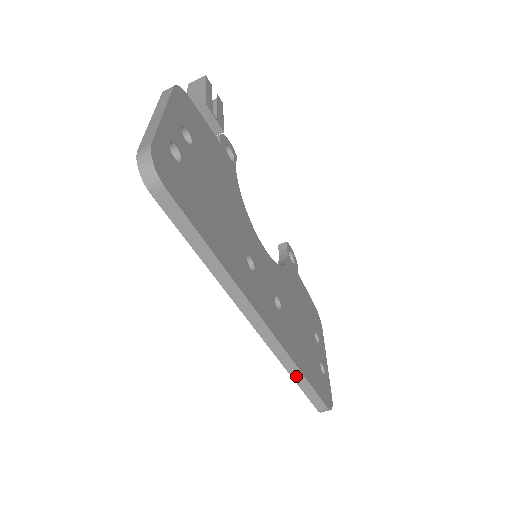
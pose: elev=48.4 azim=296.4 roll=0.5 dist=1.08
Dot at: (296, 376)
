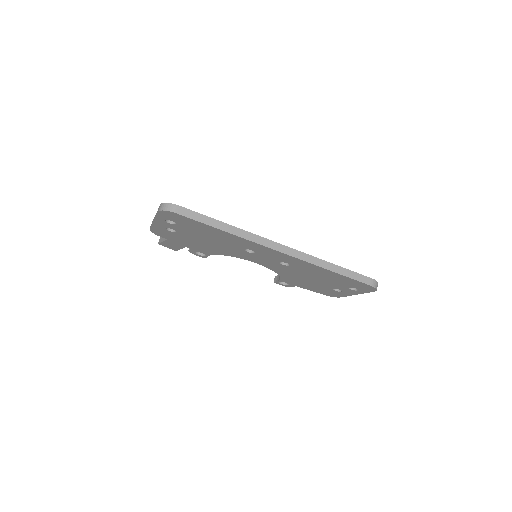
Dot at: (332, 268)
